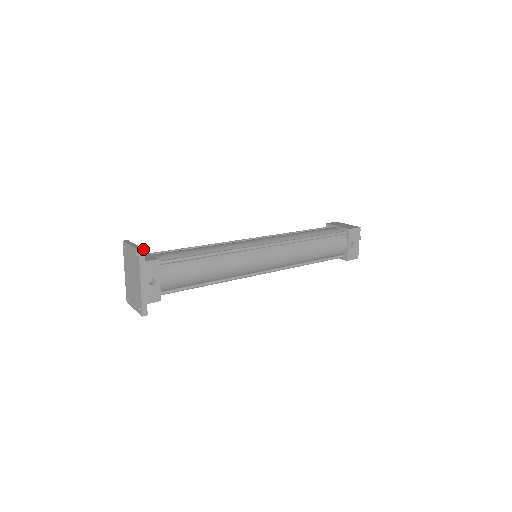
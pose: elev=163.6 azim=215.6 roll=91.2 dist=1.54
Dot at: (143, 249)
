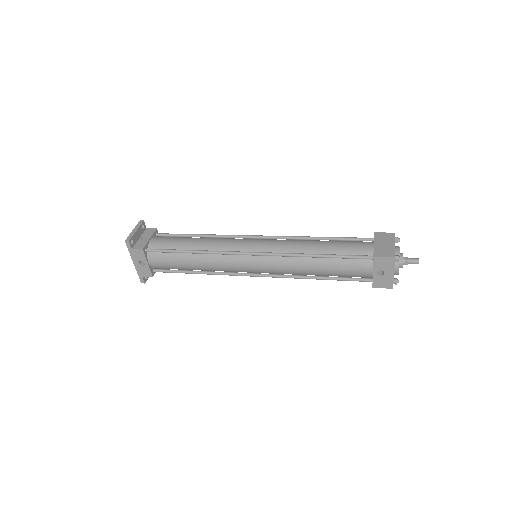
Dot at: (128, 241)
